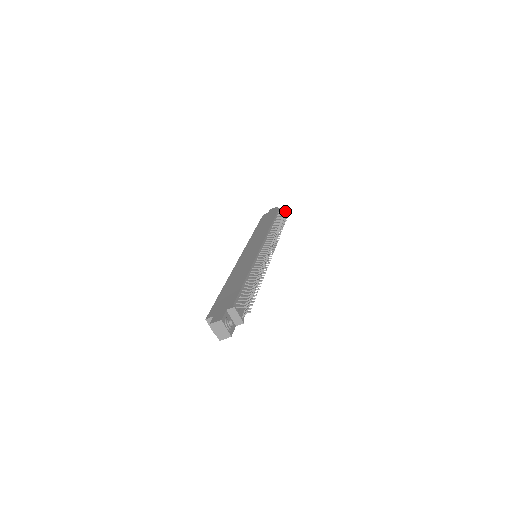
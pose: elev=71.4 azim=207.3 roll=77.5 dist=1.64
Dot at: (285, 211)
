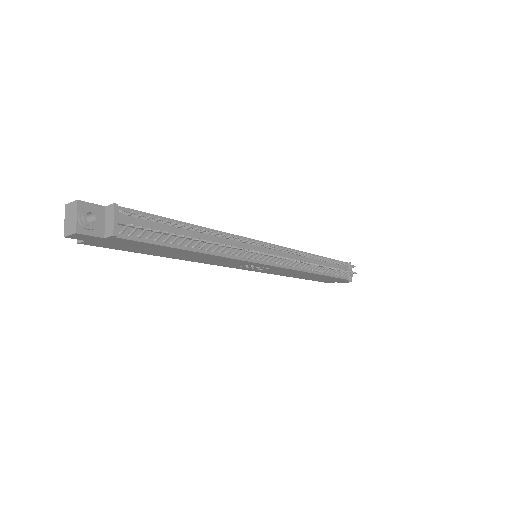
Dot at: occluded
